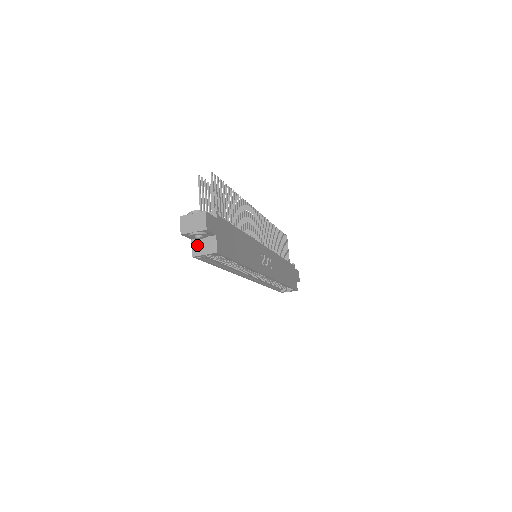
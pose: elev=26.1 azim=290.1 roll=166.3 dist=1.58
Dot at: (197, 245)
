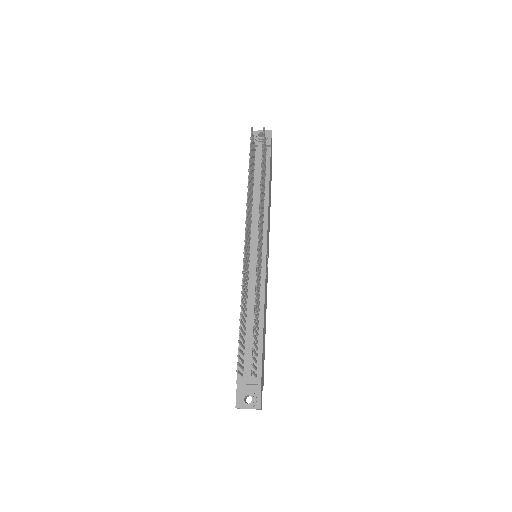
Dot at: occluded
